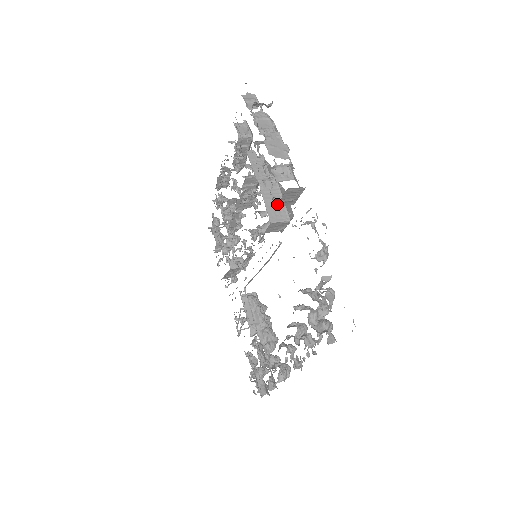
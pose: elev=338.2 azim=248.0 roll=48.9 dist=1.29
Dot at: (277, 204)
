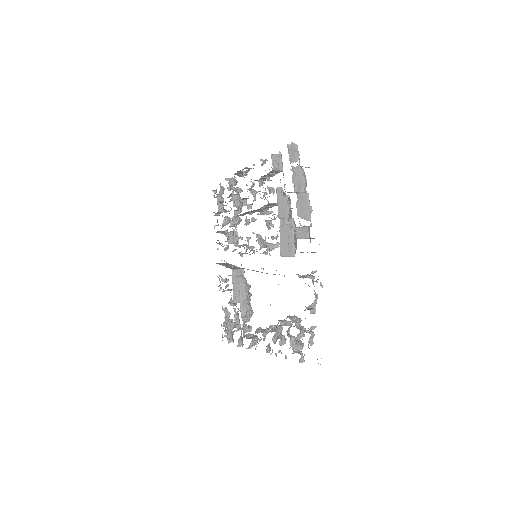
Dot at: occluded
